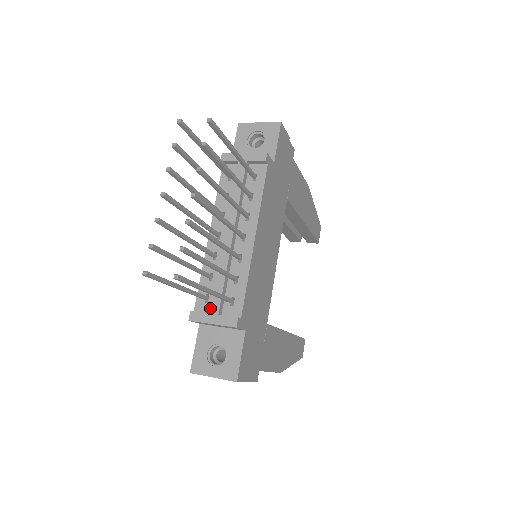
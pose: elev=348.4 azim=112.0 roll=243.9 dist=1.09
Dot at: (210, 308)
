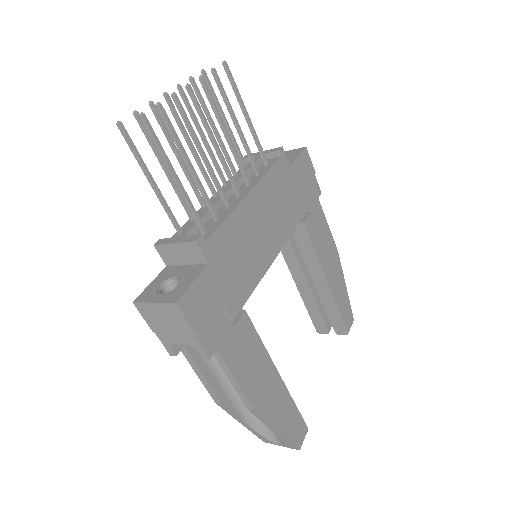
Dot at: (179, 234)
